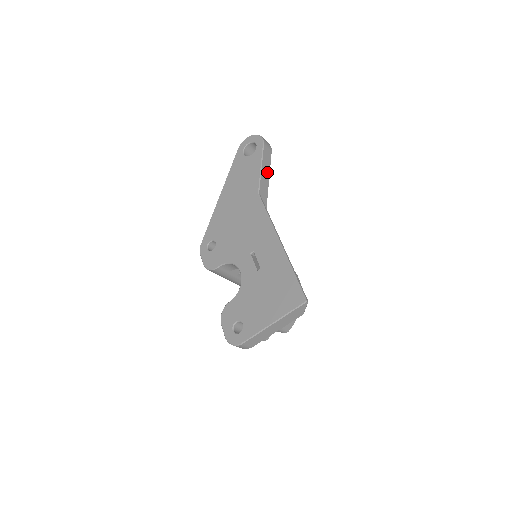
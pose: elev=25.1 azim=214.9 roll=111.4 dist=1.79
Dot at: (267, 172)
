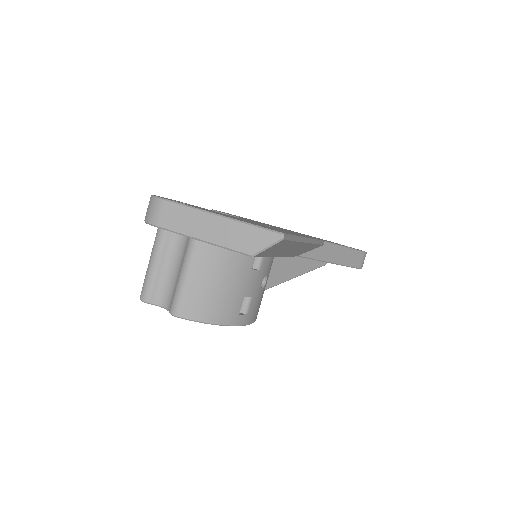
Dot at: (343, 259)
